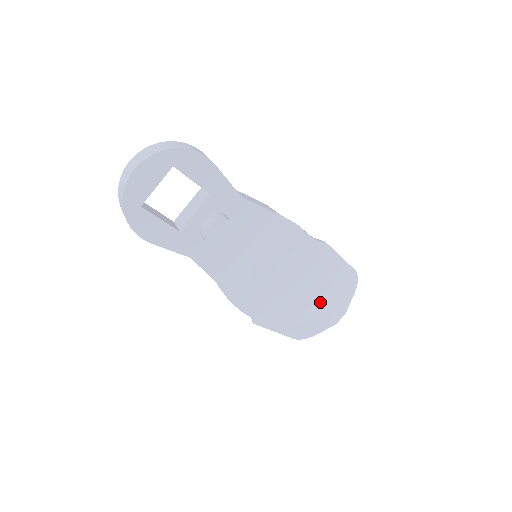
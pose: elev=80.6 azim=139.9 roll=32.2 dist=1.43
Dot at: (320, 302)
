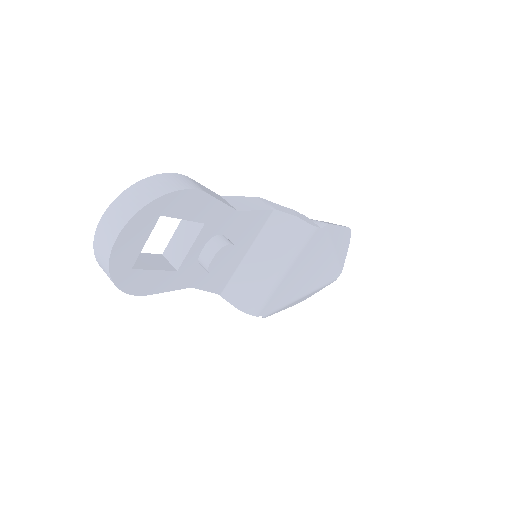
Dot at: (322, 273)
